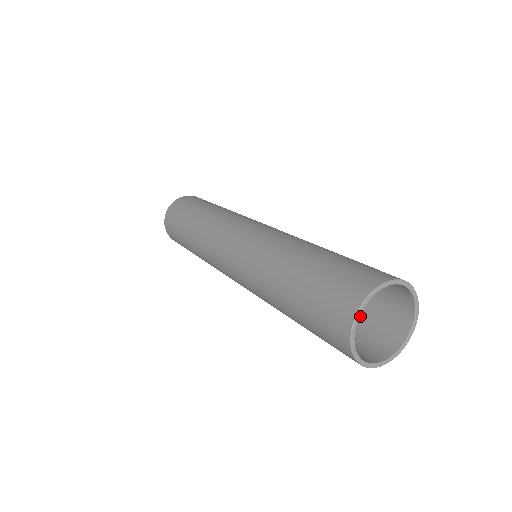
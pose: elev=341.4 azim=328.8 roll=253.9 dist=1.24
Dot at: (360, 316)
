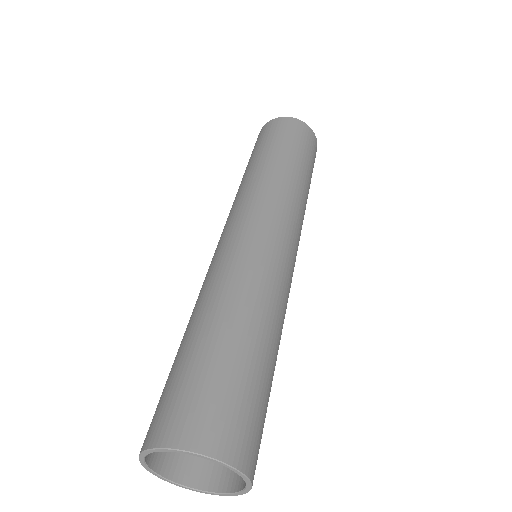
Dot at: occluded
